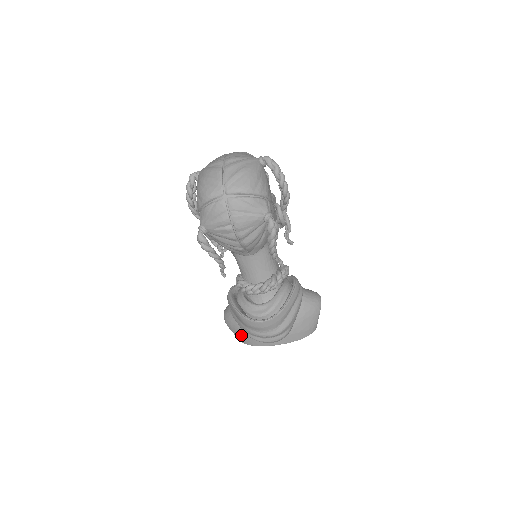
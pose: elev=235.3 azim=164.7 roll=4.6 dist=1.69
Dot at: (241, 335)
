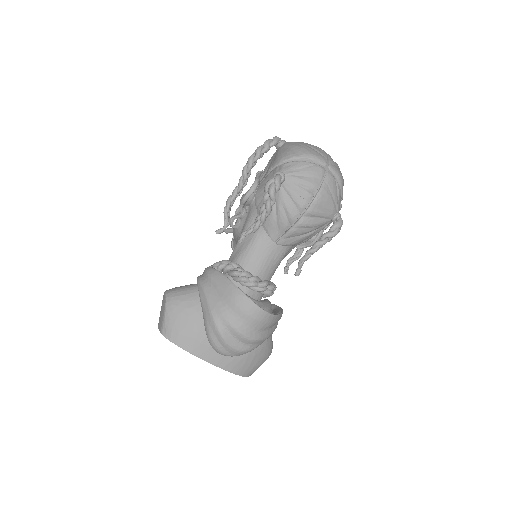
Dot at: (182, 325)
